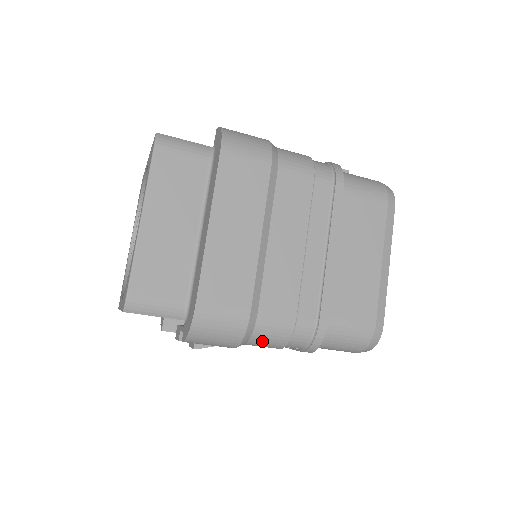
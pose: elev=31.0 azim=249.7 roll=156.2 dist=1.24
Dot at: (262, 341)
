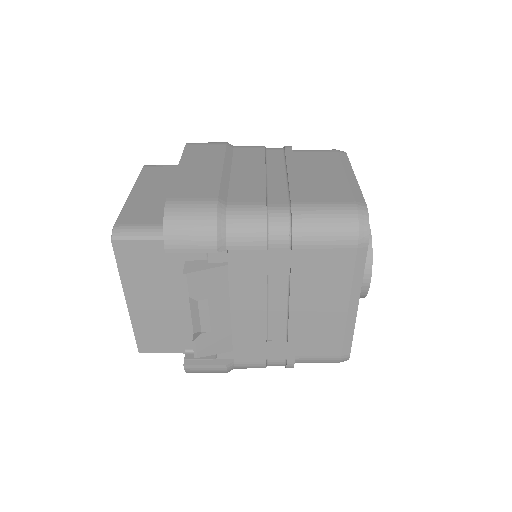
Dot at: (240, 230)
